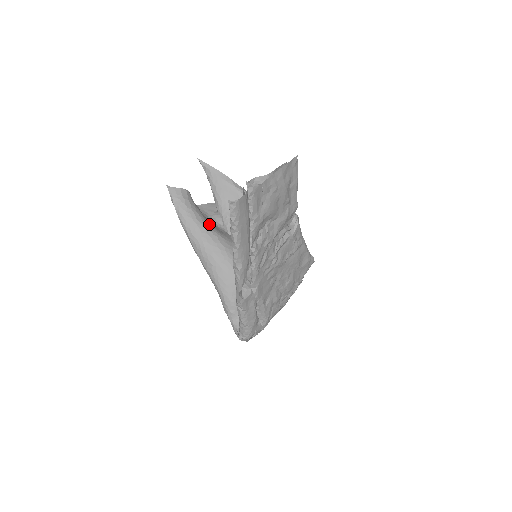
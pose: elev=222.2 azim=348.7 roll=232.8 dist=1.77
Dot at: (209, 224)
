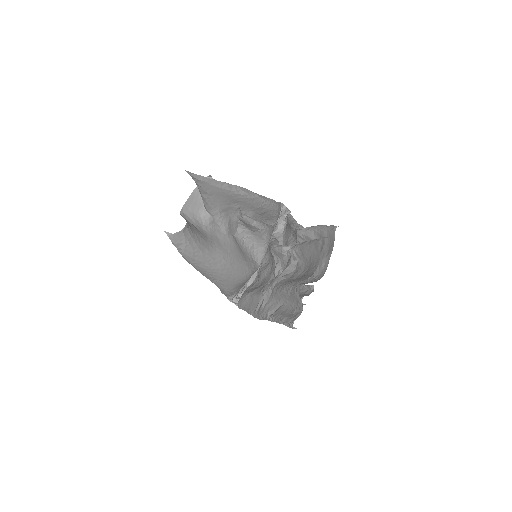
Dot at: (212, 246)
